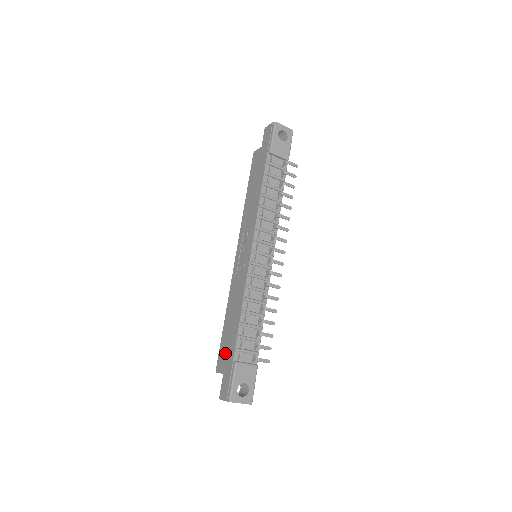
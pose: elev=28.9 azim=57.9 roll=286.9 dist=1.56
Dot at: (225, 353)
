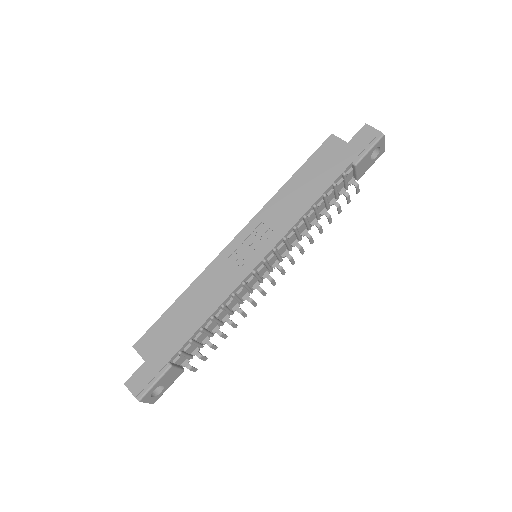
Dot at: (160, 340)
